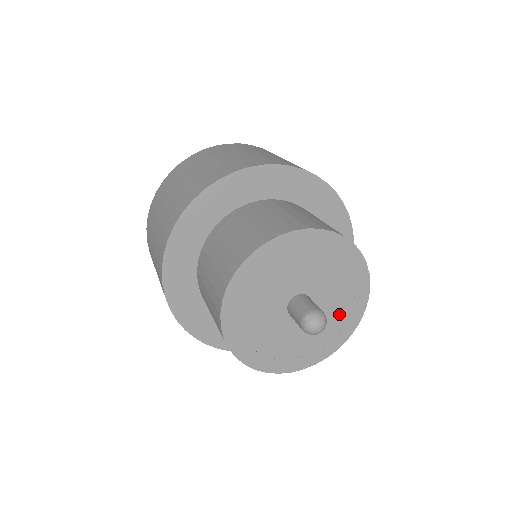
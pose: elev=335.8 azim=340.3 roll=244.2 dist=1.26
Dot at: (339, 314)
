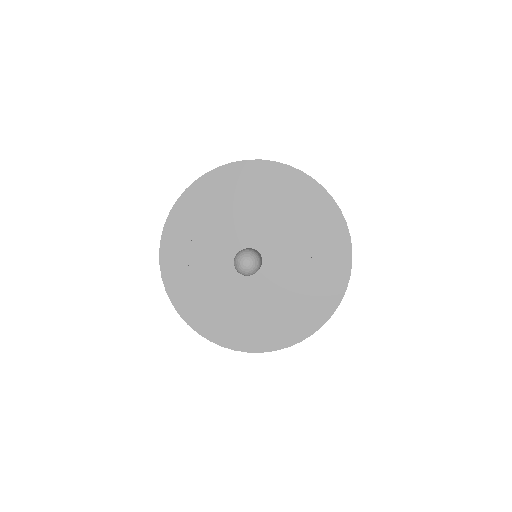
Dot at: (293, 236)
